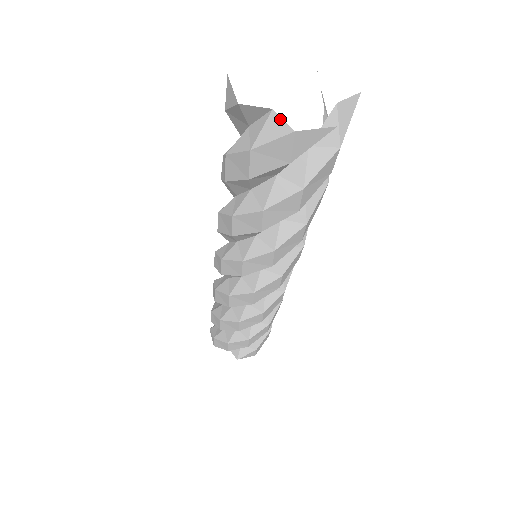
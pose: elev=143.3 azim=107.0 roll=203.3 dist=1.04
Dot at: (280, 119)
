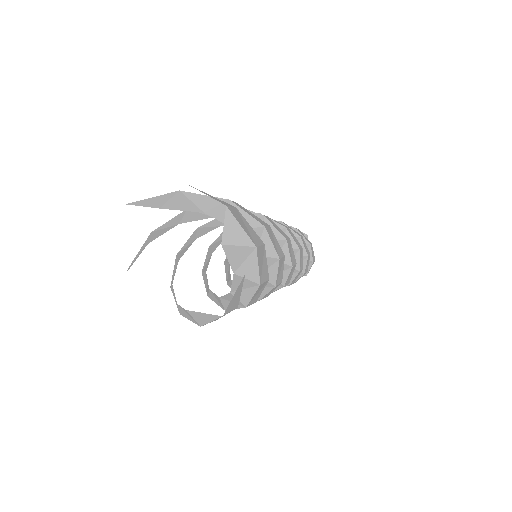
Dot at: occluded
